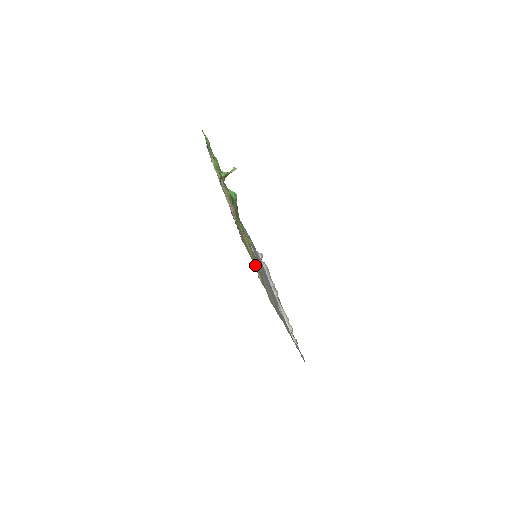
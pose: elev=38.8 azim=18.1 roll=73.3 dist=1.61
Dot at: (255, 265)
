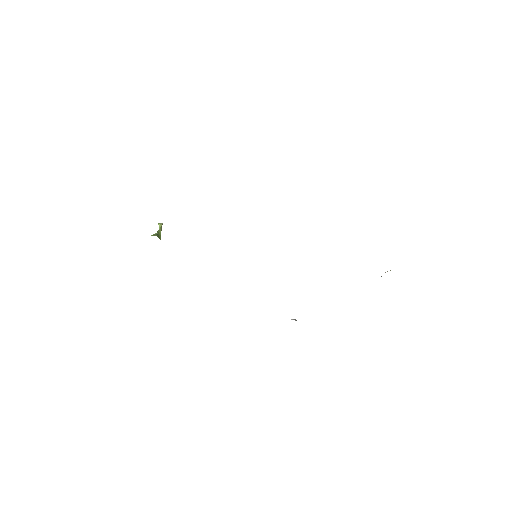
Dot at: occluded
